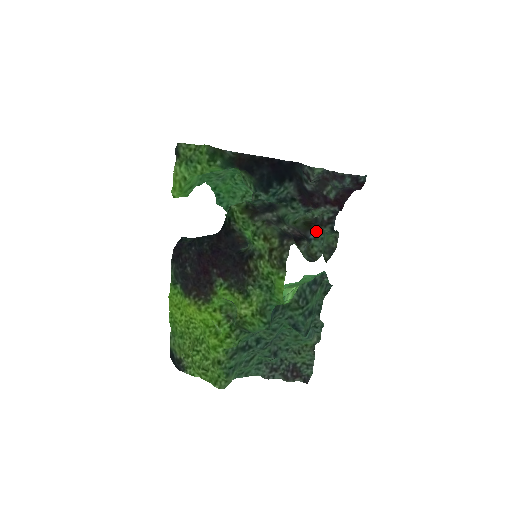
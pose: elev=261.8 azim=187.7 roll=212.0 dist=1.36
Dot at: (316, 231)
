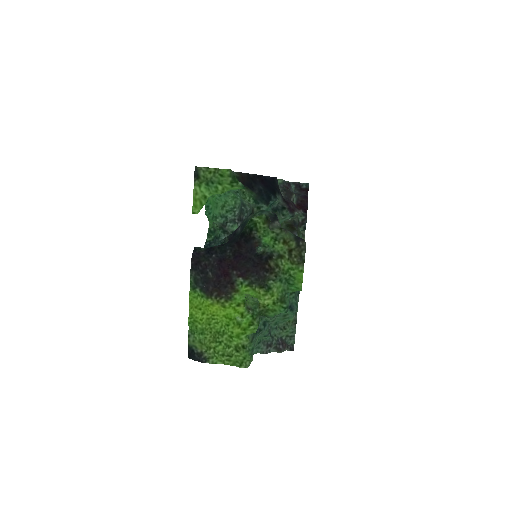
Dot at: (298, 231)
